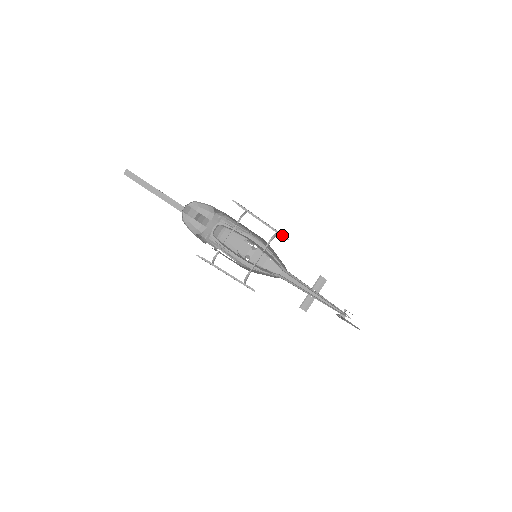
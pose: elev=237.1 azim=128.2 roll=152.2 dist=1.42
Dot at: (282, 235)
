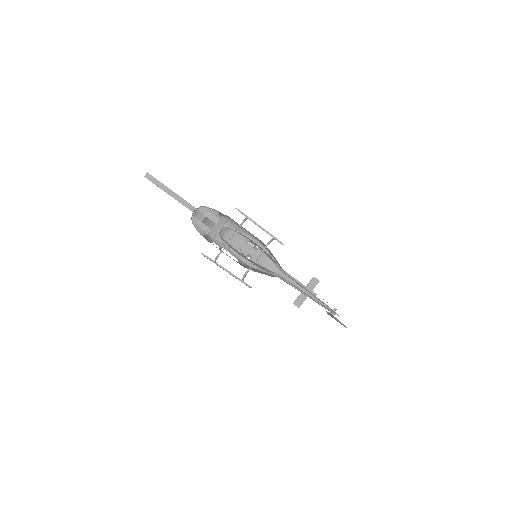
Dot at: (278, 240)
